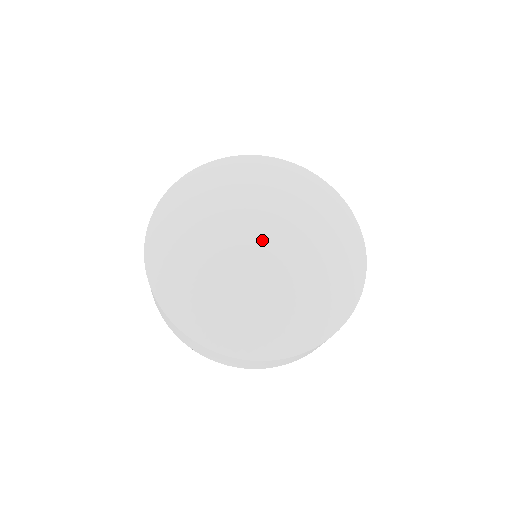
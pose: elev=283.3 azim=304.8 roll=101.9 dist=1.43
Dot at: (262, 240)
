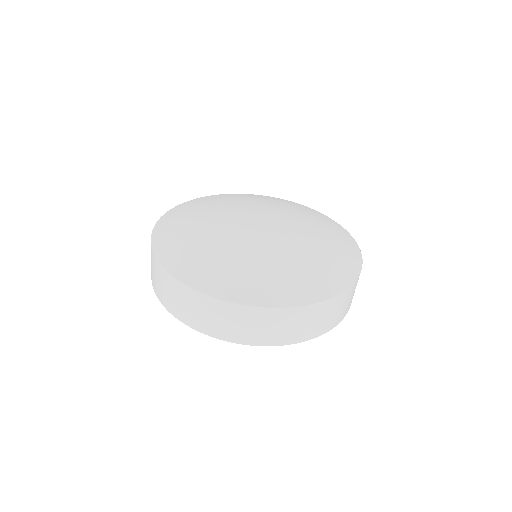
Dot at: (262, 224)
